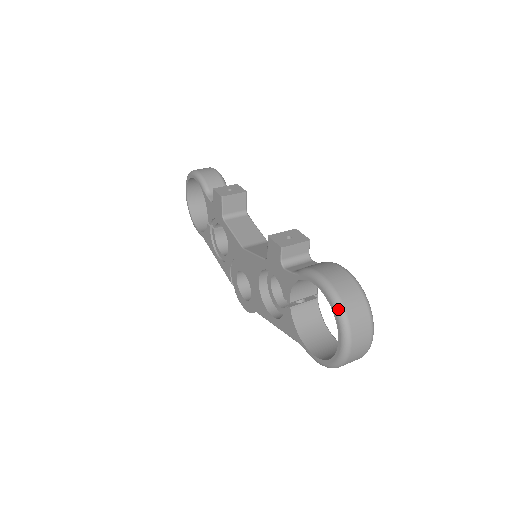
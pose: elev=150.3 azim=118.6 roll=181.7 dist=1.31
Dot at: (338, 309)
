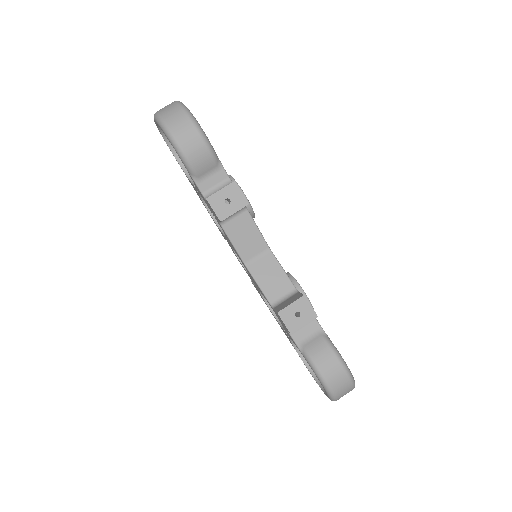
Dot at: (331, 398)
